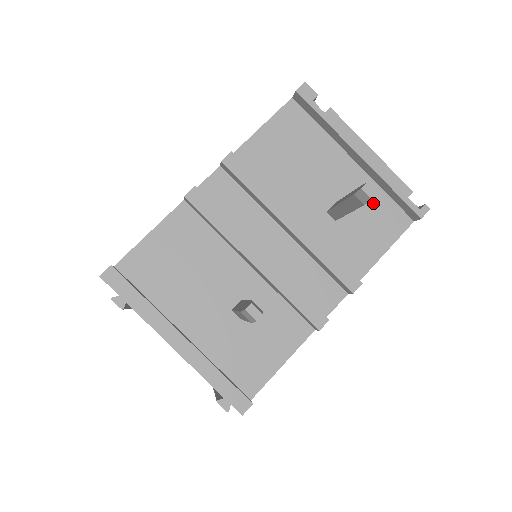
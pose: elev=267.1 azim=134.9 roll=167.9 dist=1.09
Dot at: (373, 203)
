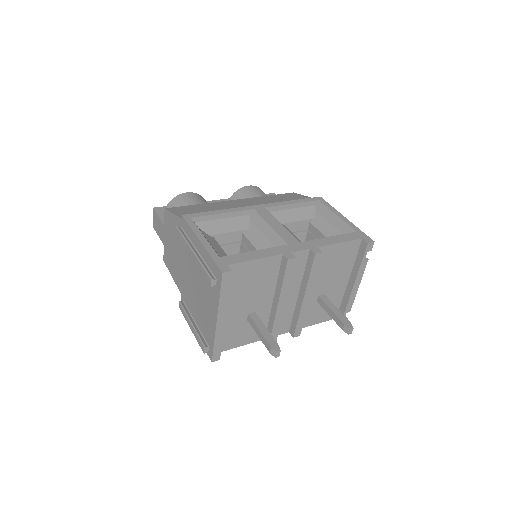
Dot at: (334, 303)
